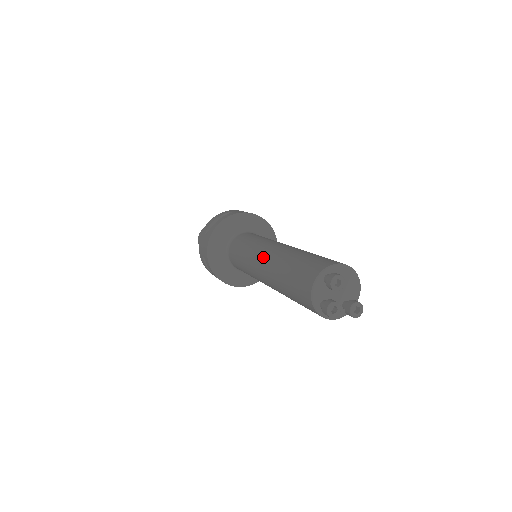
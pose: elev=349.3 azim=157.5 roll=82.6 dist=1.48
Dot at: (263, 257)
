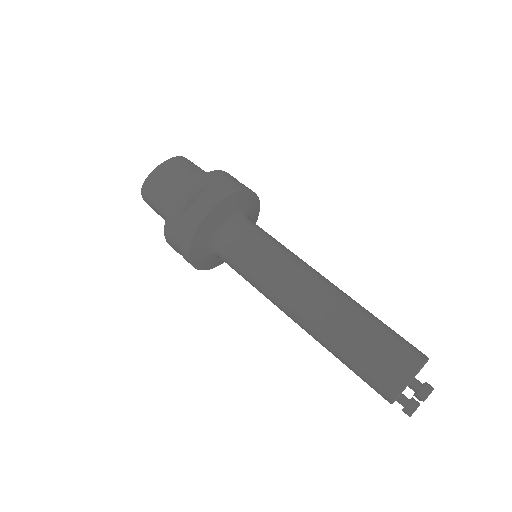
Dot at: (299, 303)
